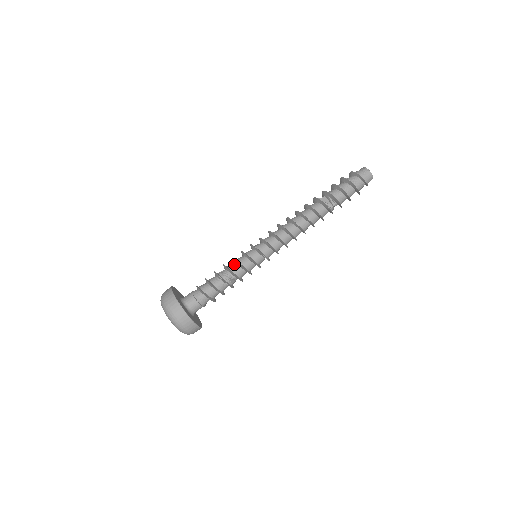
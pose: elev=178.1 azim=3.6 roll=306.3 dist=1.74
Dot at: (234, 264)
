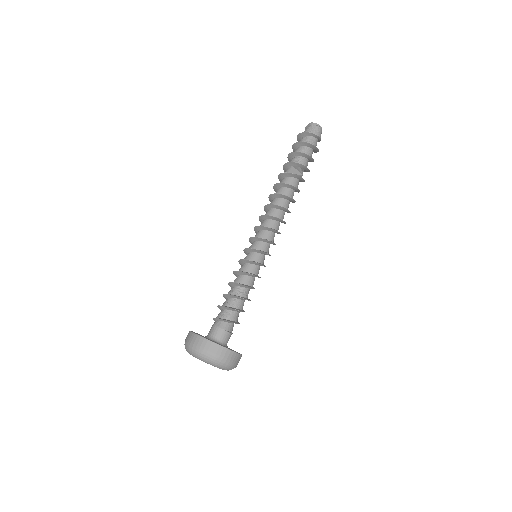
Dot at: (248, 278)
